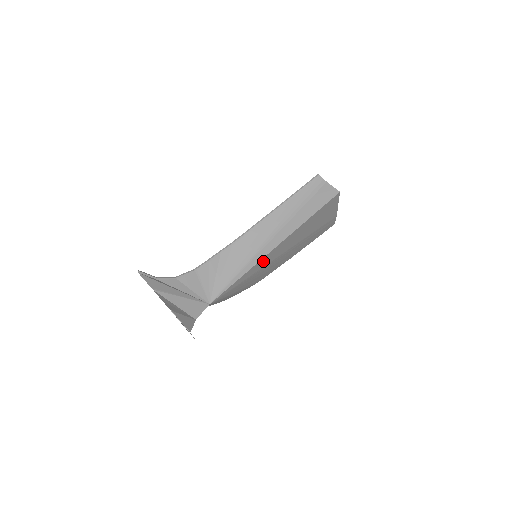
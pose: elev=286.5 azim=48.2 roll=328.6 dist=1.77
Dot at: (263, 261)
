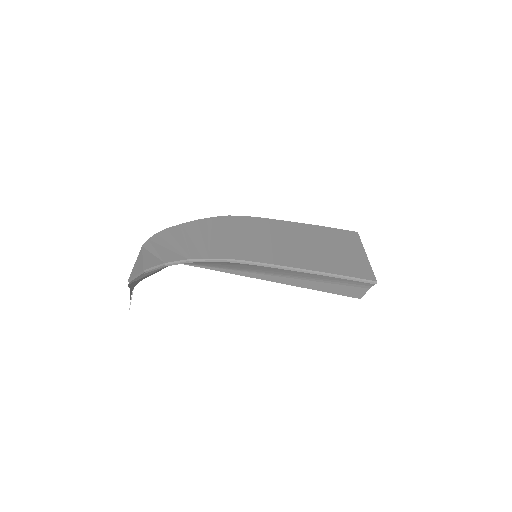
Dot at: occluded
